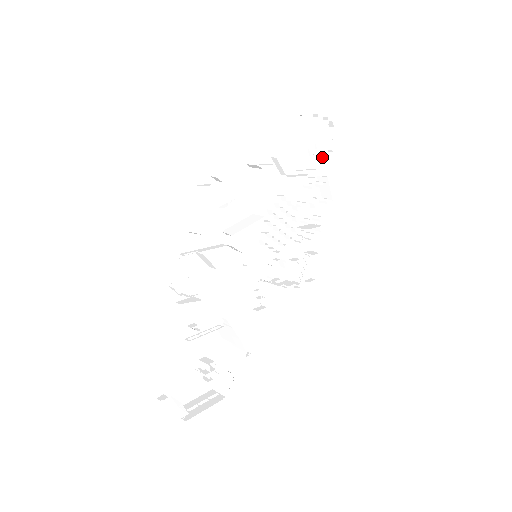
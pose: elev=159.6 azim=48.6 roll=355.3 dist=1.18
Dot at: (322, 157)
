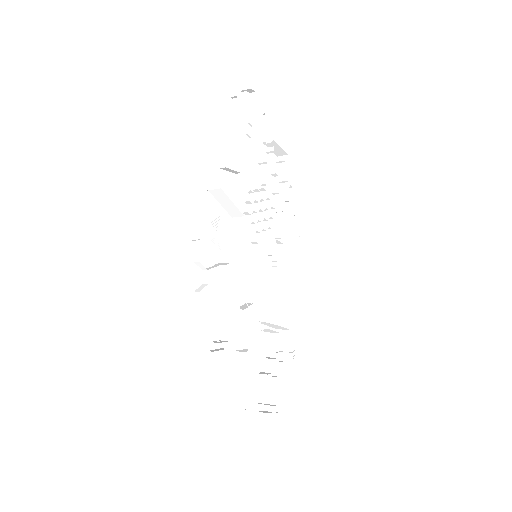
Dot at: (260, 127)
